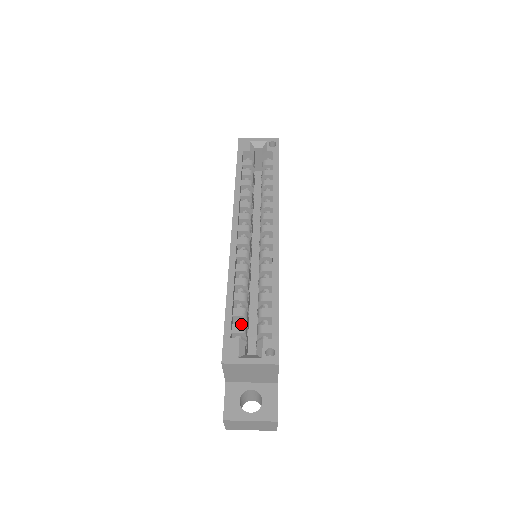
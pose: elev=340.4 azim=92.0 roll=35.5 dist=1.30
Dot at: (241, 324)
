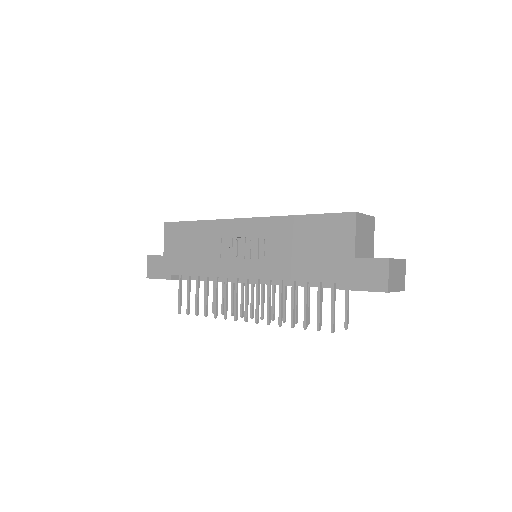
Dot at: occluded
